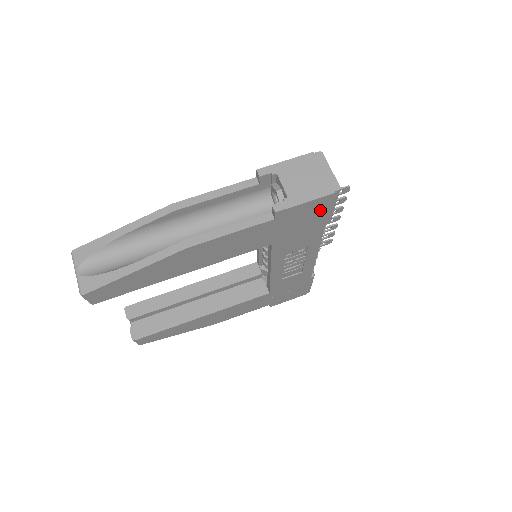
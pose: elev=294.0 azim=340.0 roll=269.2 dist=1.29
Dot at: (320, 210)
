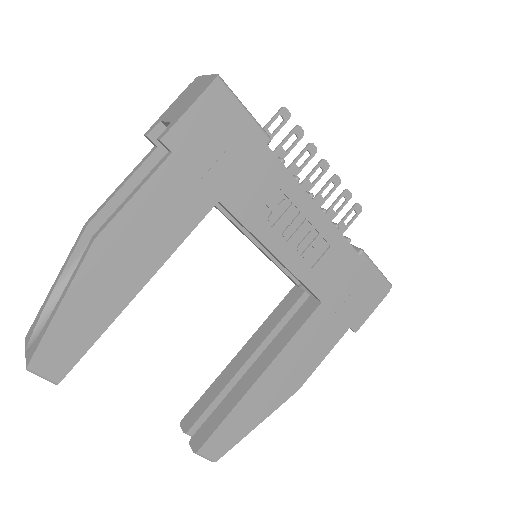
Dot at: (225, 118)
